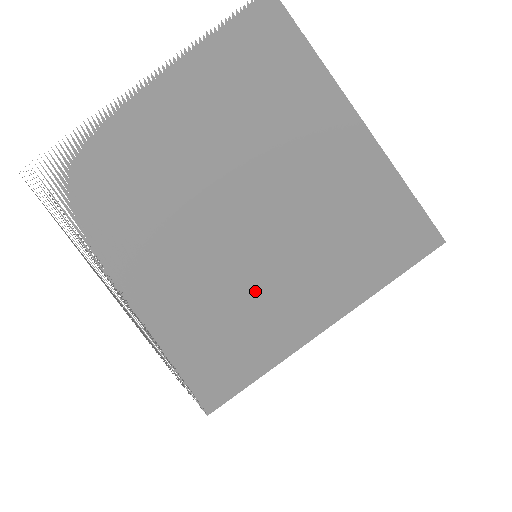
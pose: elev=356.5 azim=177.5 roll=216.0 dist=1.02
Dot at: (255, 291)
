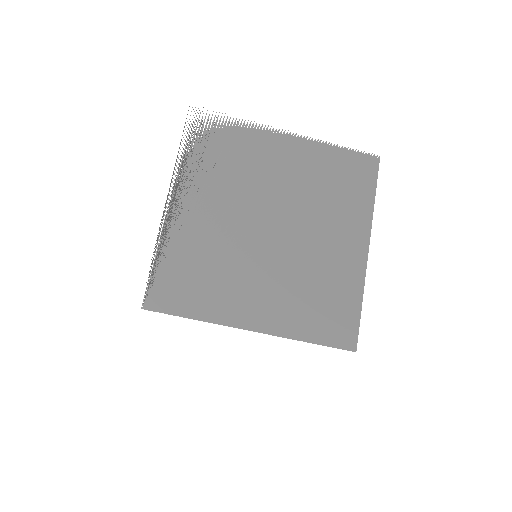
Dot at: (237, 272)
